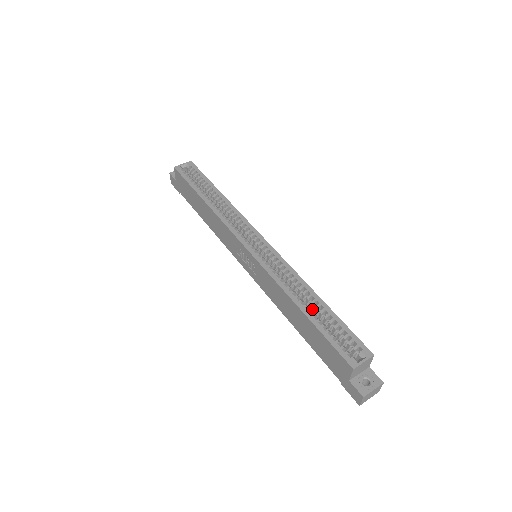
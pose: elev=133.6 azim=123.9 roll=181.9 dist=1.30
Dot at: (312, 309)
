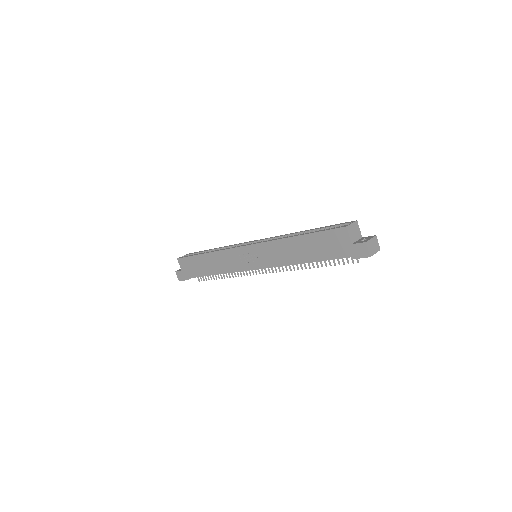
Dot at: occluded
